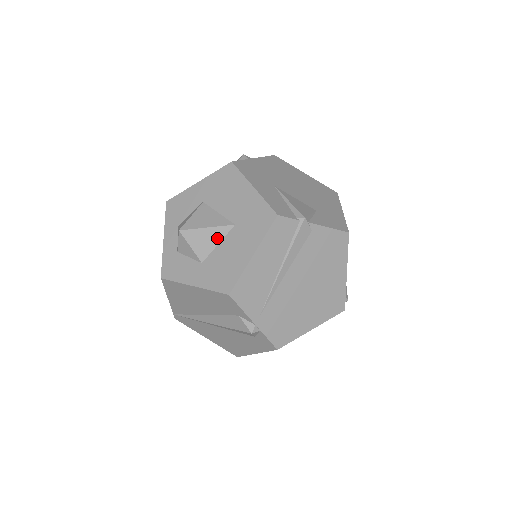
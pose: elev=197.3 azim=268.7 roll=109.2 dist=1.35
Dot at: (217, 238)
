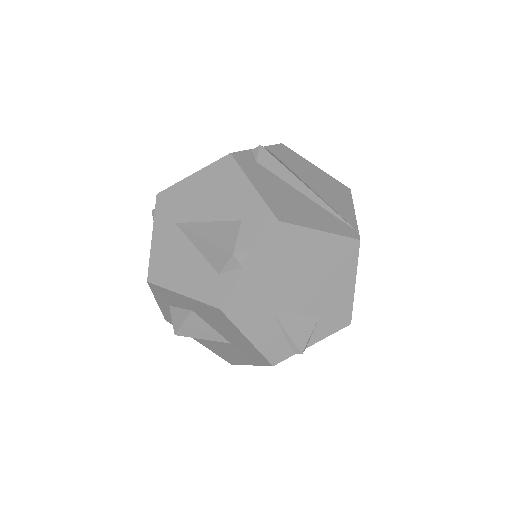
Dot at: occluded
